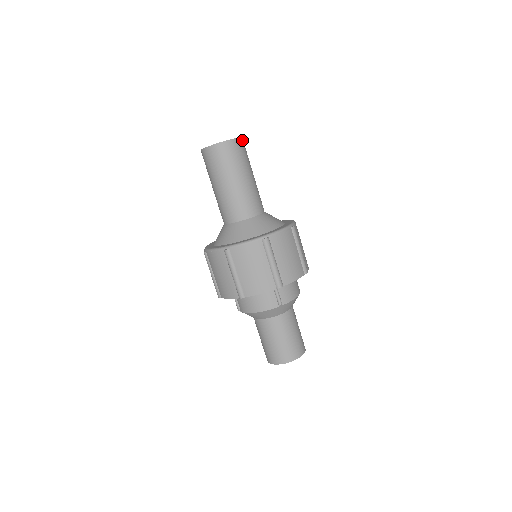
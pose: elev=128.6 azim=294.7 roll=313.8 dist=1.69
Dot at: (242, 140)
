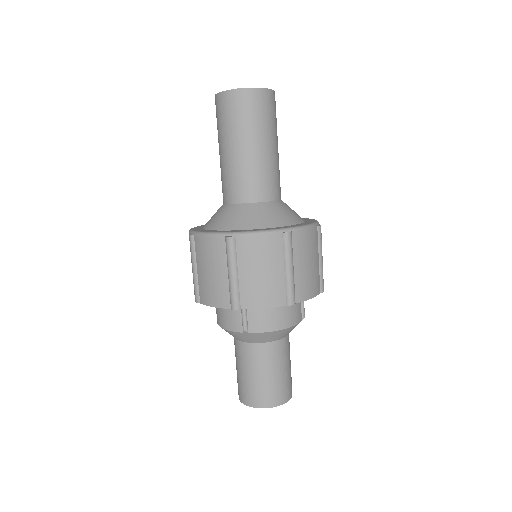
Dot at: (264, 92)
